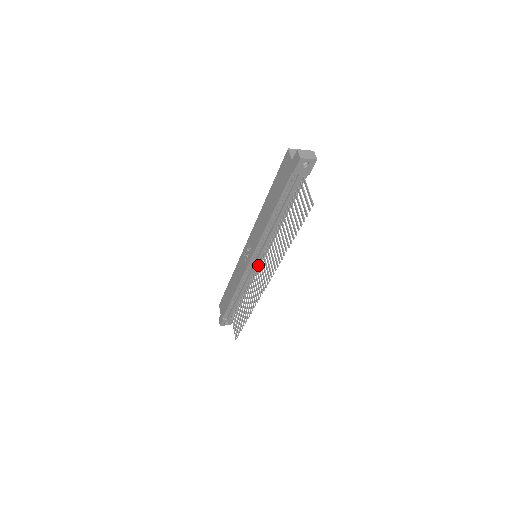
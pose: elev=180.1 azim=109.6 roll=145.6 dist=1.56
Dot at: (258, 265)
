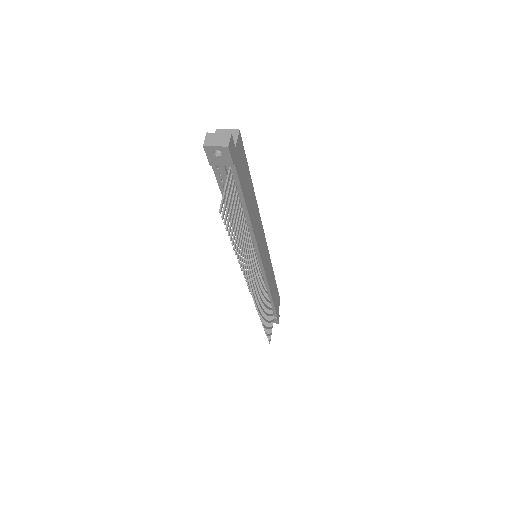
Dot at: (258, 267)
